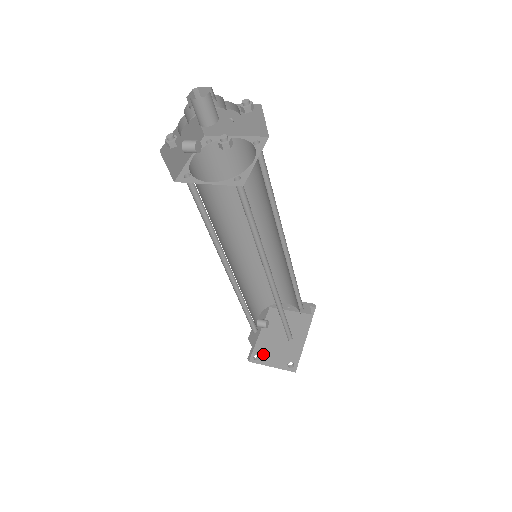
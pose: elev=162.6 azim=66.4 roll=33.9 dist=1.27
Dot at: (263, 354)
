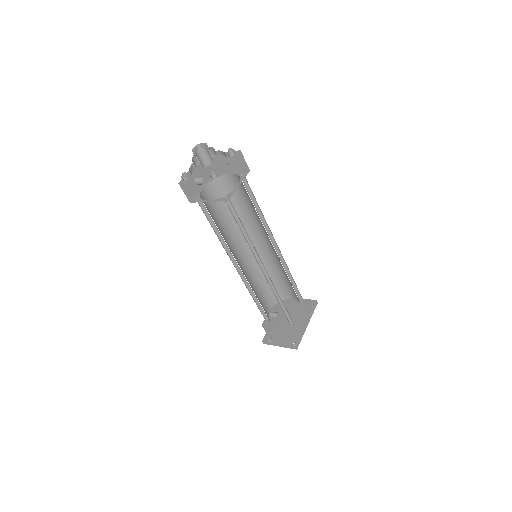
Dot at: (275, 338)
